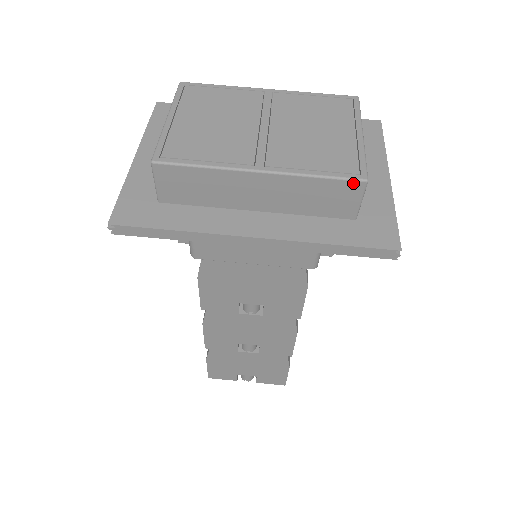
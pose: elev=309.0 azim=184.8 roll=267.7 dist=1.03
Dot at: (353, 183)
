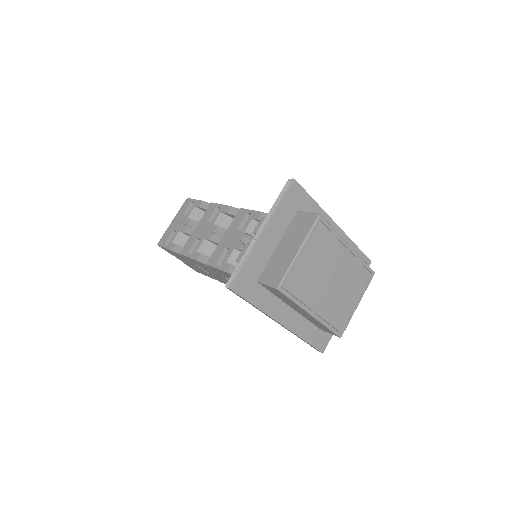
Dot at: (336, 335)
